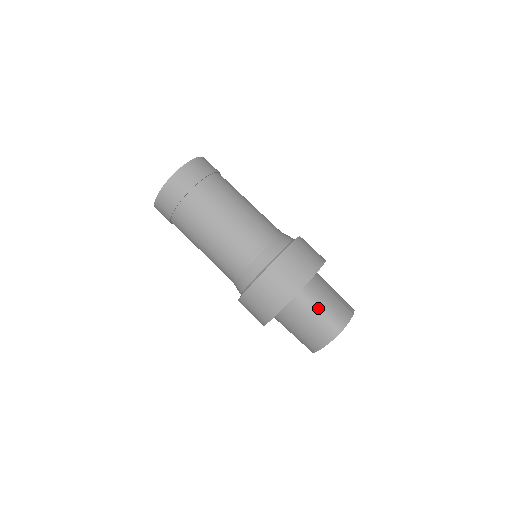
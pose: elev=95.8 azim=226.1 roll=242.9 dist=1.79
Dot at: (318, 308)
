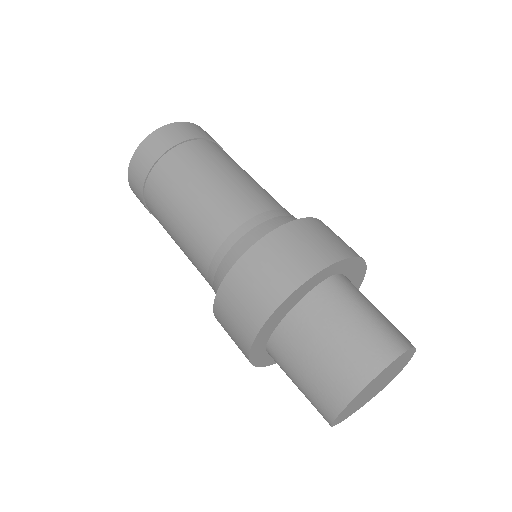
Dot at: (363, 306)
